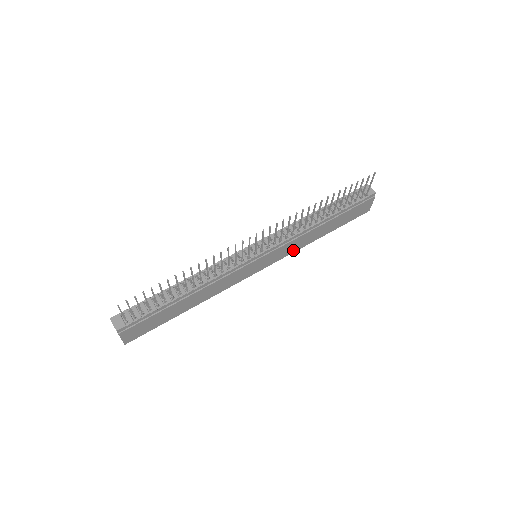
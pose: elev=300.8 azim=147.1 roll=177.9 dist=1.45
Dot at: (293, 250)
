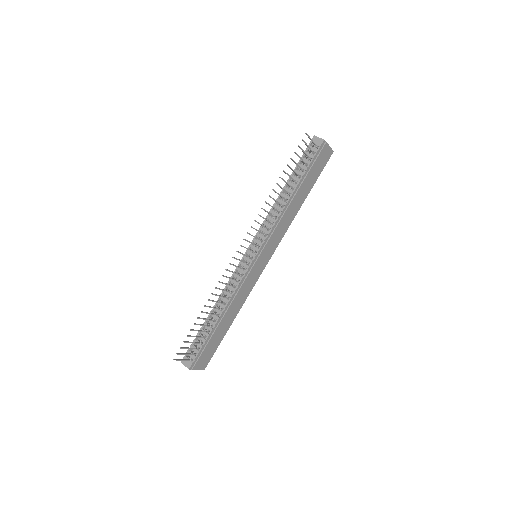
Dot at: (285, 230)
